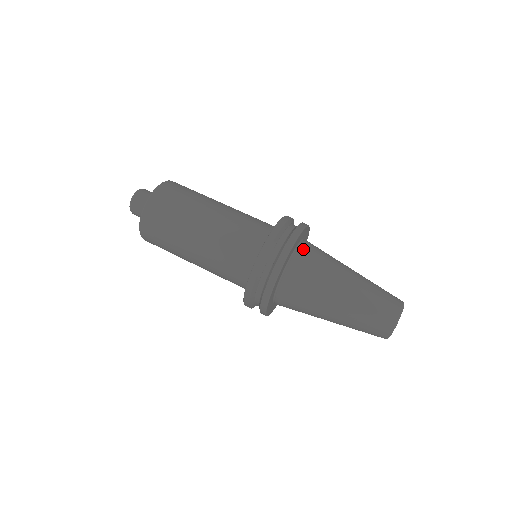
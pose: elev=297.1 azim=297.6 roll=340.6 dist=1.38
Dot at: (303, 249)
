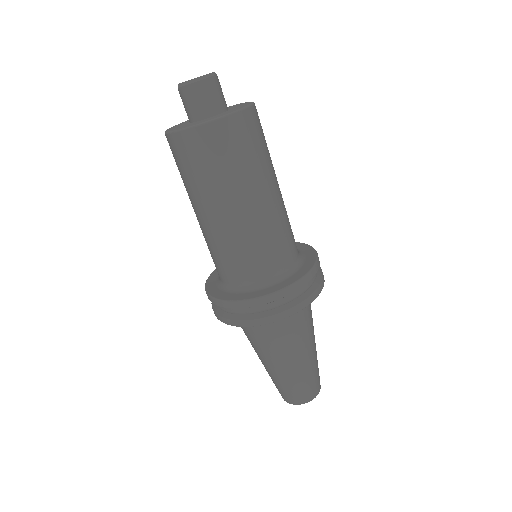
Dot at: occluded
